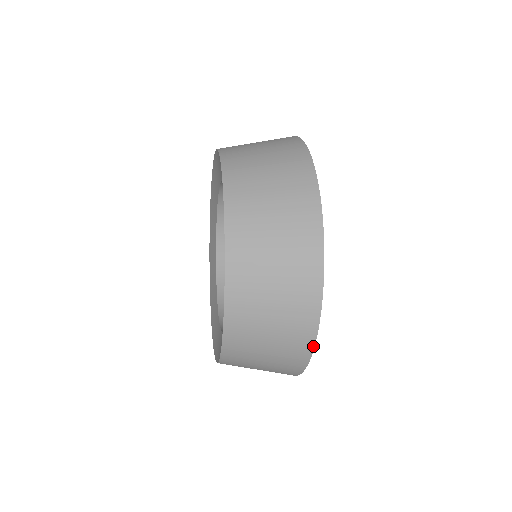
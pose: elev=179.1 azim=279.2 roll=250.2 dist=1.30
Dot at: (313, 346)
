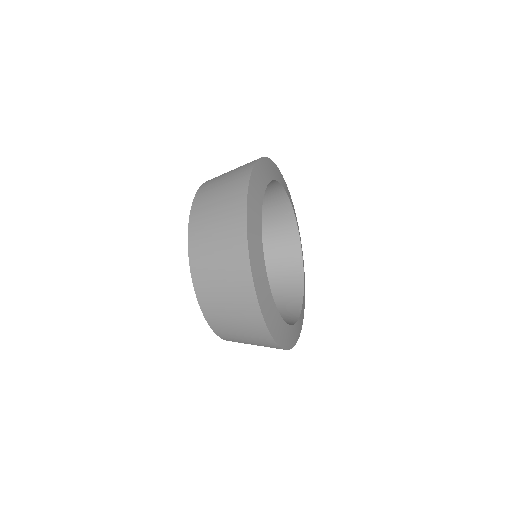
Dot at: (257, 301)
